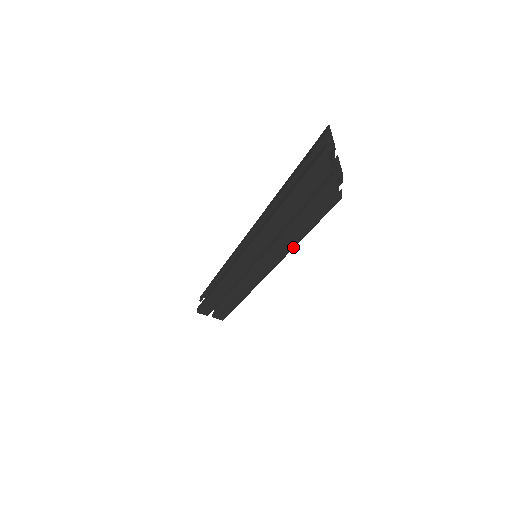
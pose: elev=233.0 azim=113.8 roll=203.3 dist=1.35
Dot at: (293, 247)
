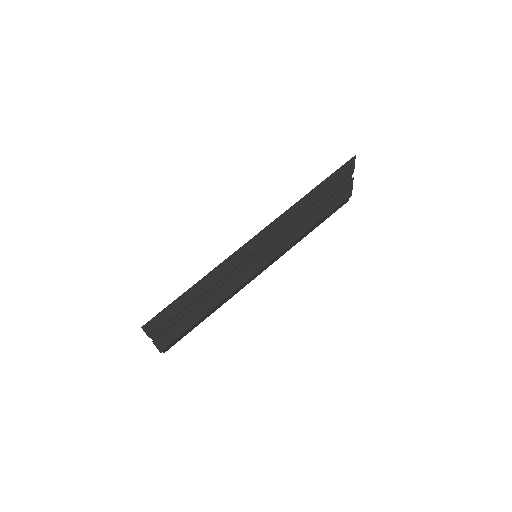
Dot at: (300, 236)
